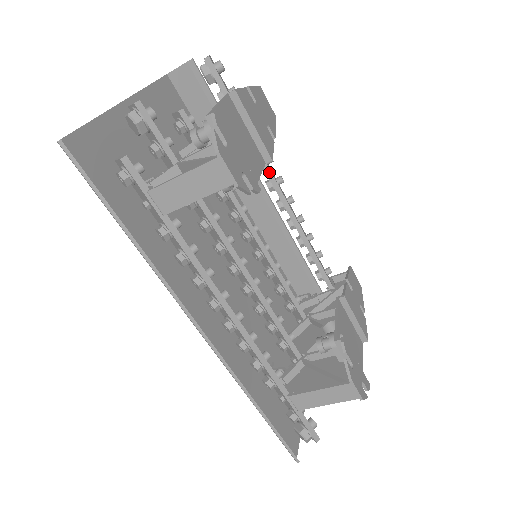
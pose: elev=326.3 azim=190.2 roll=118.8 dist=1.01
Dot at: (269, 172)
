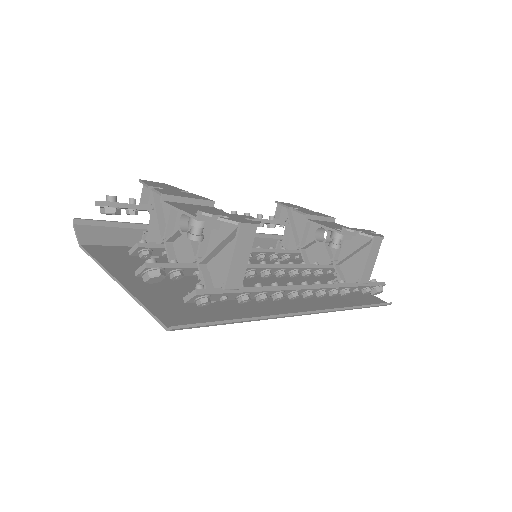
Dot at: occluded
